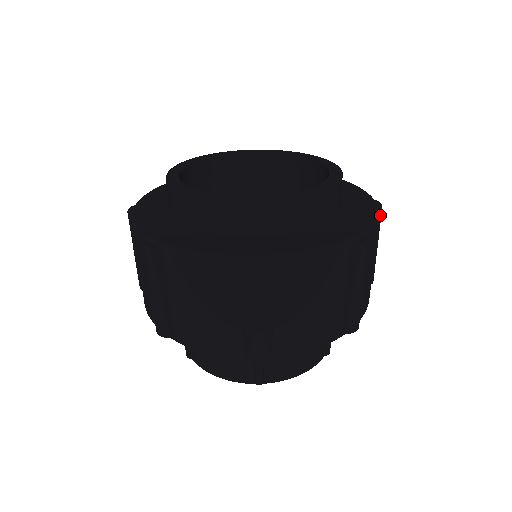
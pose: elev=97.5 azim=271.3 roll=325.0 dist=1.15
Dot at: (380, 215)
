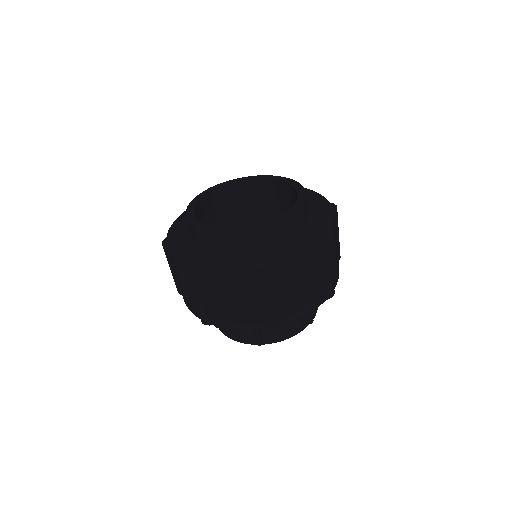
Dot at: occluded
